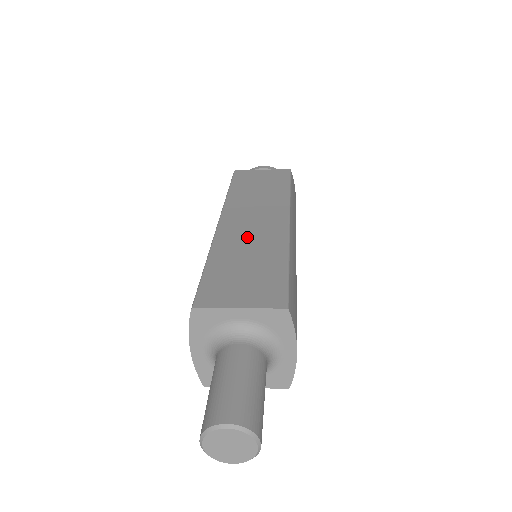
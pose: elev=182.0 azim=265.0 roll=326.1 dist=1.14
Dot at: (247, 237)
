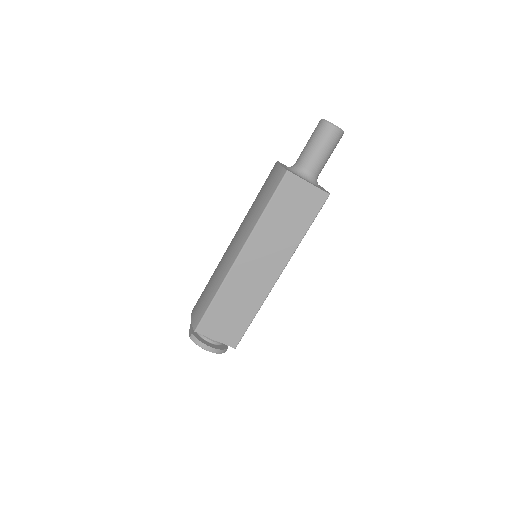
Dot at: occluded
